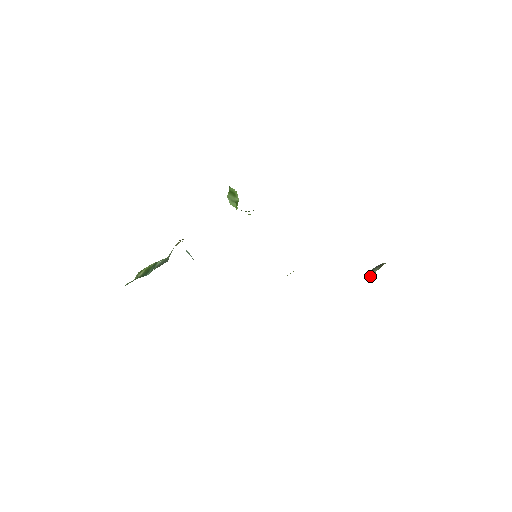
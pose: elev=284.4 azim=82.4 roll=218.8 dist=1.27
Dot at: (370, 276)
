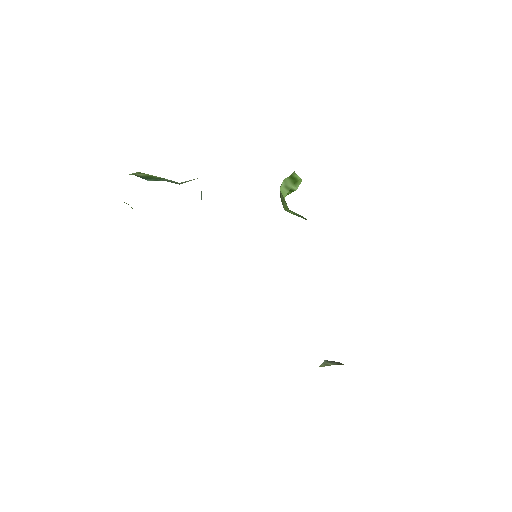
Dot at: (323, 365)
